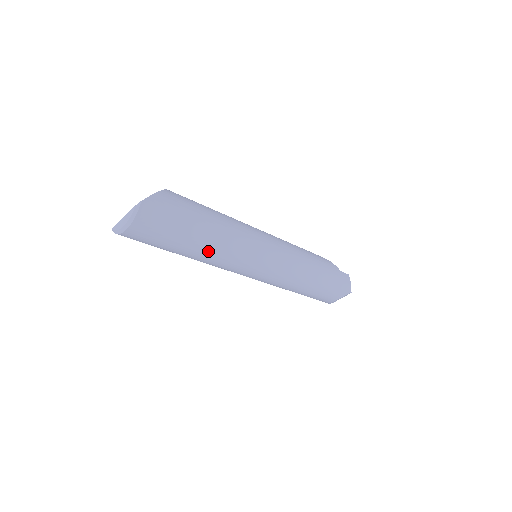
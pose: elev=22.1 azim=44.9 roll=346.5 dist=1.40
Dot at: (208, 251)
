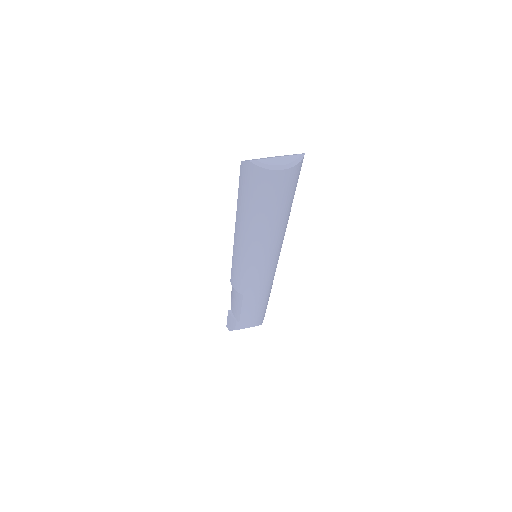
Dot at: (277, 230)
